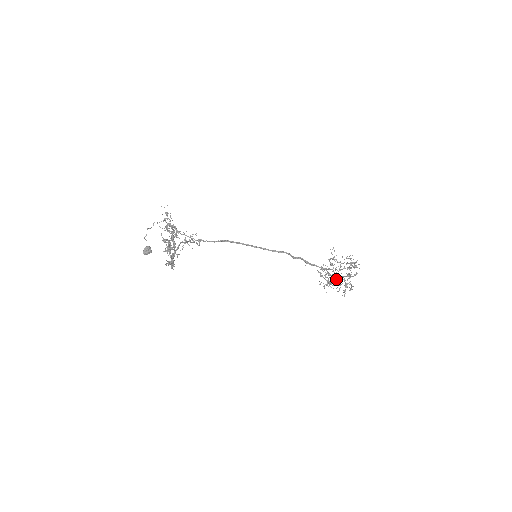
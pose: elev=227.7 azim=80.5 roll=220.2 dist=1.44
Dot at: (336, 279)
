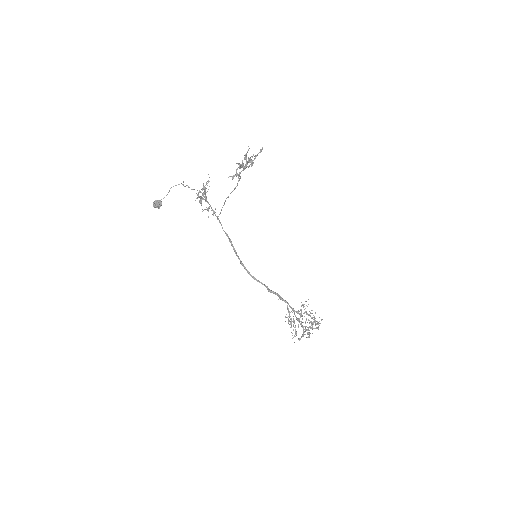
Dot at: occluded
